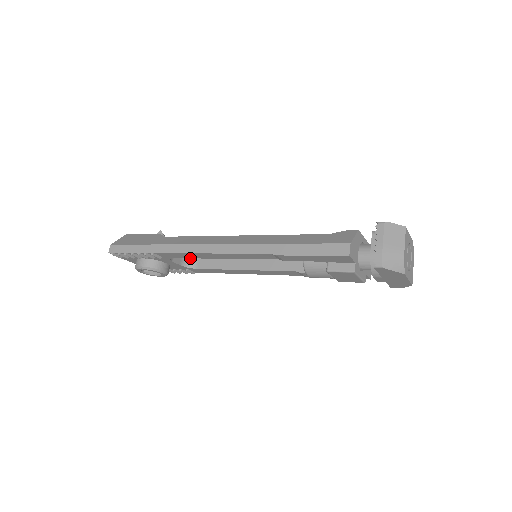
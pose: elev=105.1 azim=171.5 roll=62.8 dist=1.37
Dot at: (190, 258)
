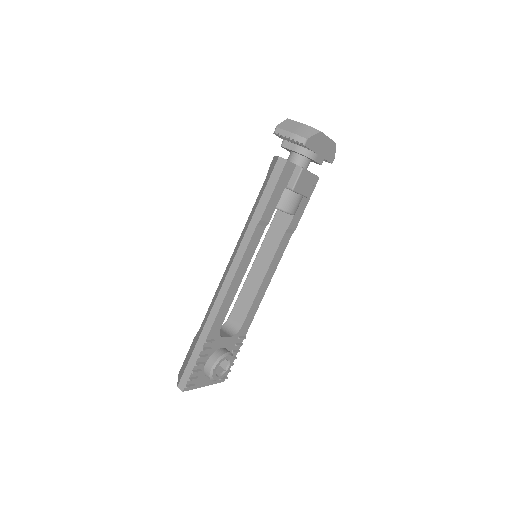
Dot at: (230, 328)
